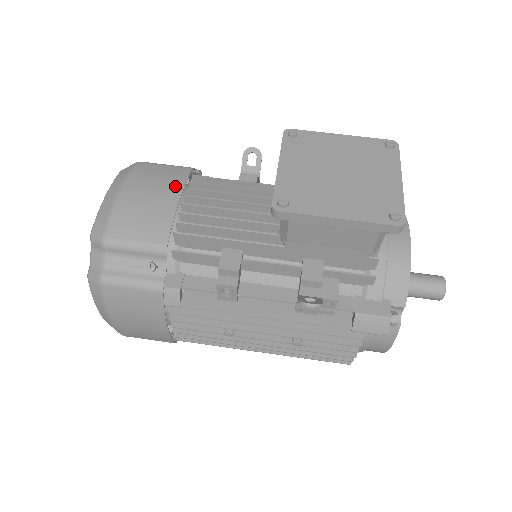
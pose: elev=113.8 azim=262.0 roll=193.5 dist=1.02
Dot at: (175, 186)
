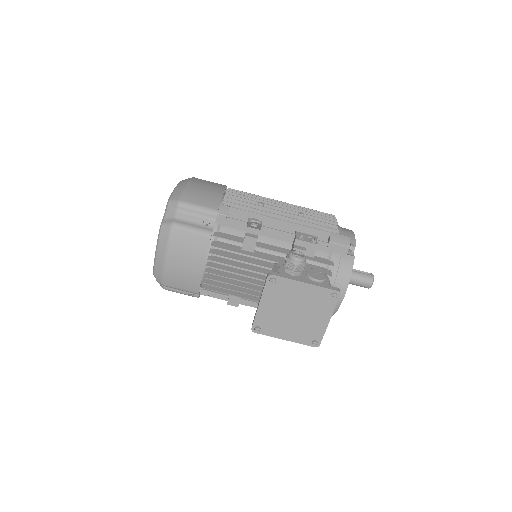
Dot at: (200, 259)
